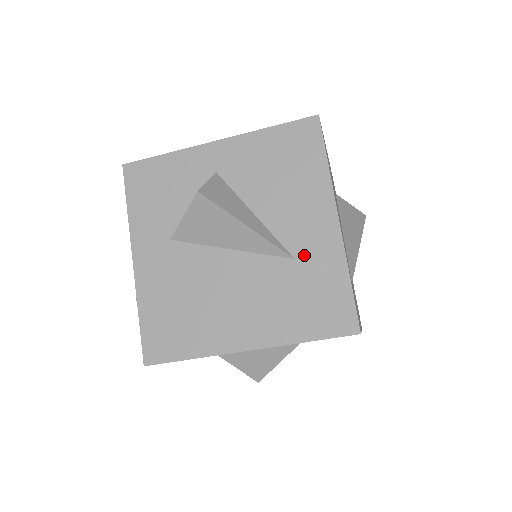
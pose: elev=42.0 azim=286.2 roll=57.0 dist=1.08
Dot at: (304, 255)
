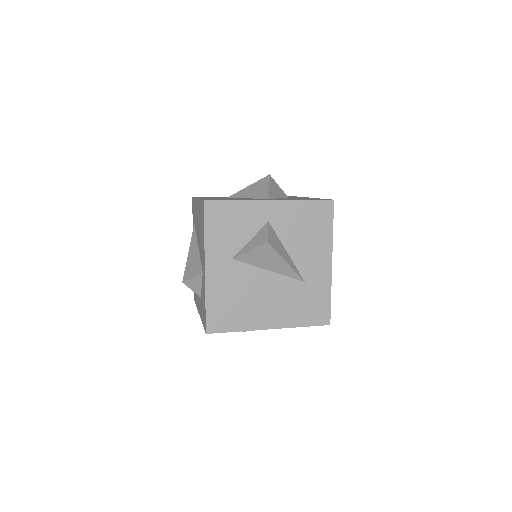
Dot at: (310, 281)
